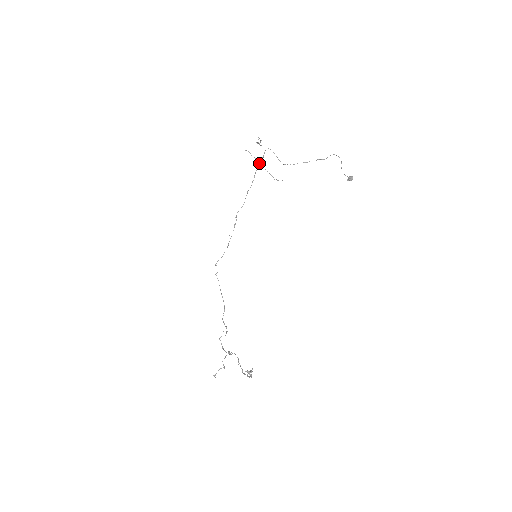
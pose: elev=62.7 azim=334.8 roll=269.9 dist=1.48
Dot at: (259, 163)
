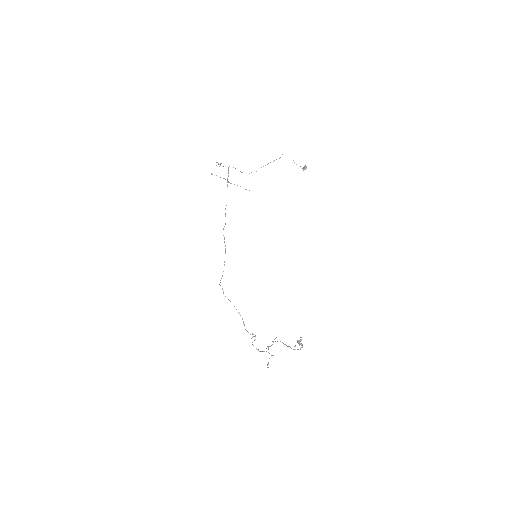
Dot at: (227, 181)
